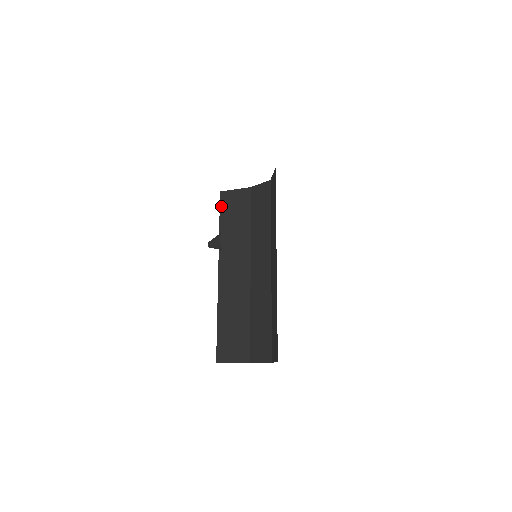
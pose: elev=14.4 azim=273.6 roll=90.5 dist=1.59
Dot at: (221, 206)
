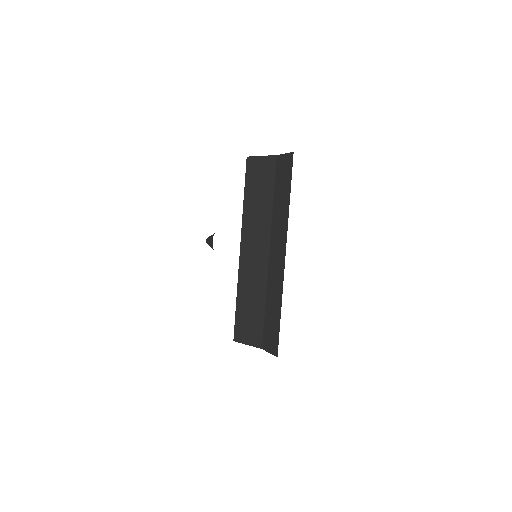
Dot at: (246, 174)
